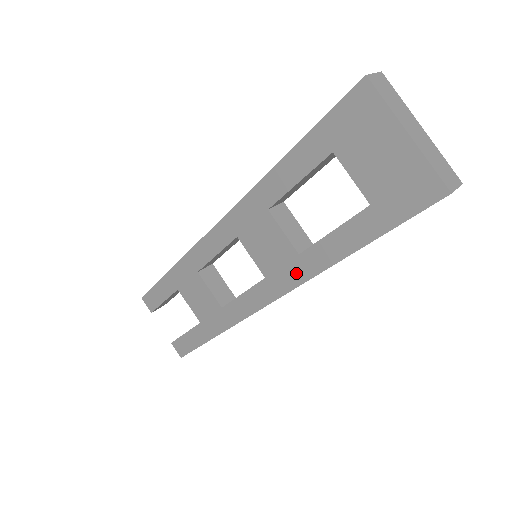
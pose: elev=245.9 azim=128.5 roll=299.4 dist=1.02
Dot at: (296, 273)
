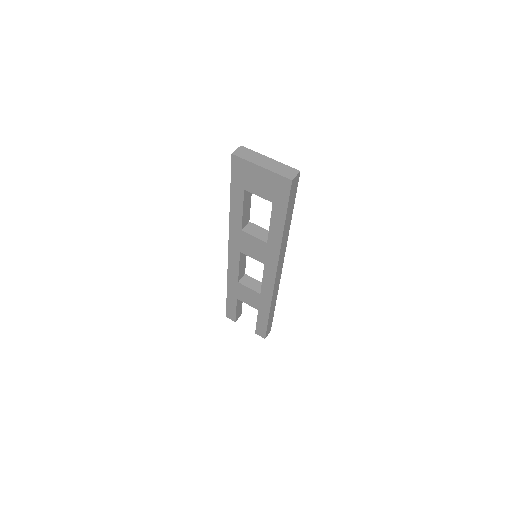
Dot at: (273, 253)
